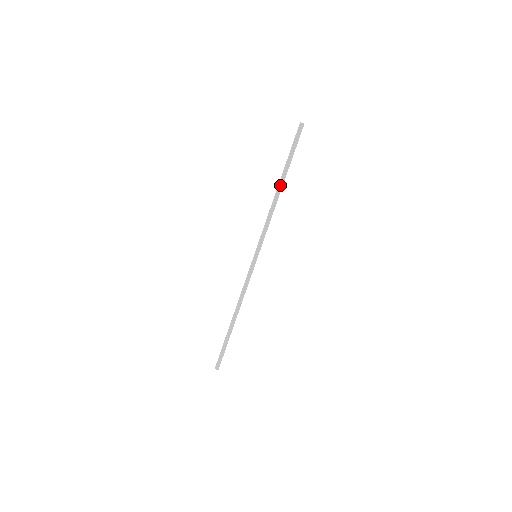
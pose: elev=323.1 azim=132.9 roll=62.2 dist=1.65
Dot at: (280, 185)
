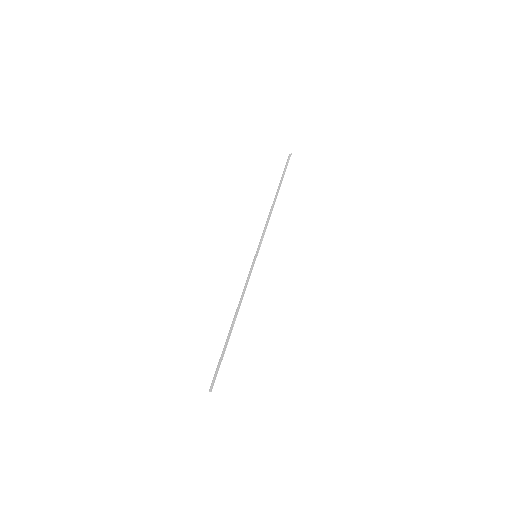
Dot at: (276, 196)
